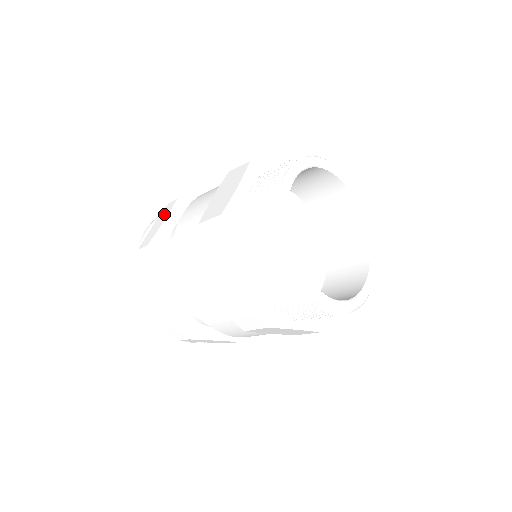
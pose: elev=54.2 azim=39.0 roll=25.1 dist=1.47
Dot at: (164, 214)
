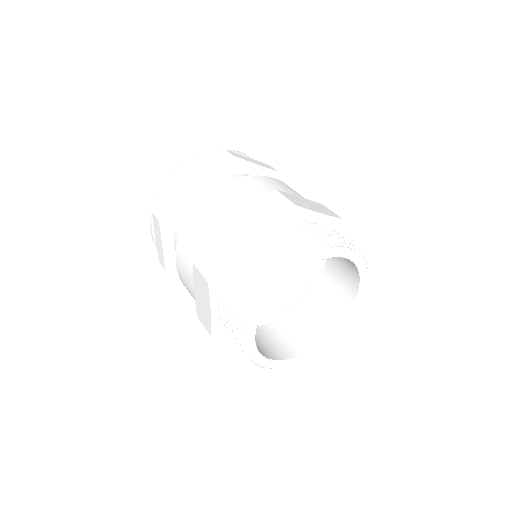
Dot at: (197, 169)
